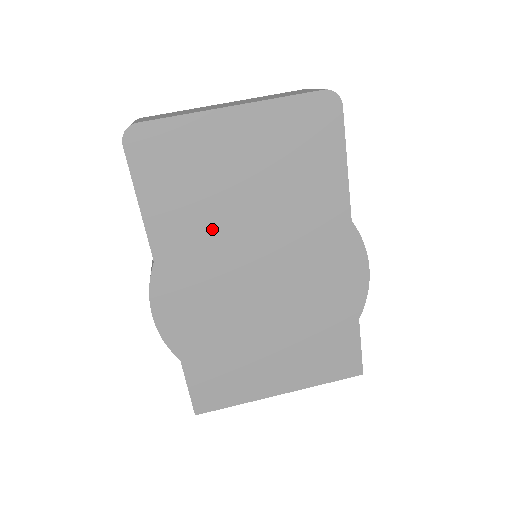
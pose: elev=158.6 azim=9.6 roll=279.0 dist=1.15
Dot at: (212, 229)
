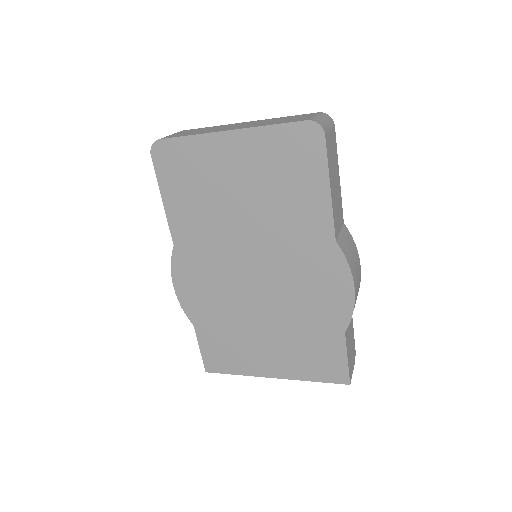
Dot at: (215, 228)
